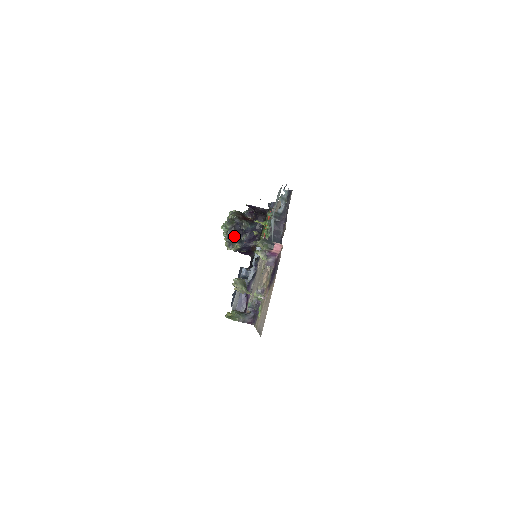
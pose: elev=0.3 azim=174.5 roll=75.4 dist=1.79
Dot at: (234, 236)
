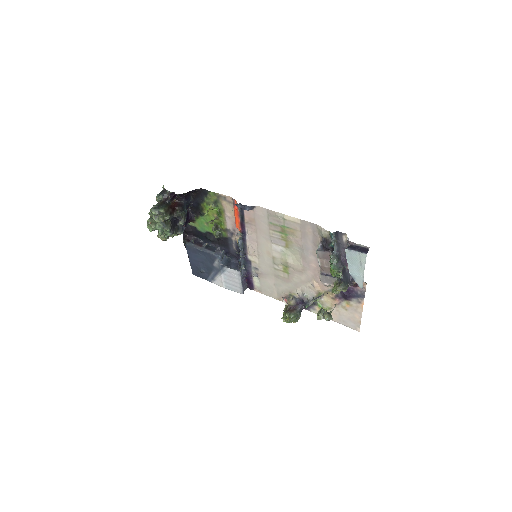
Dot at: (175, 231)
